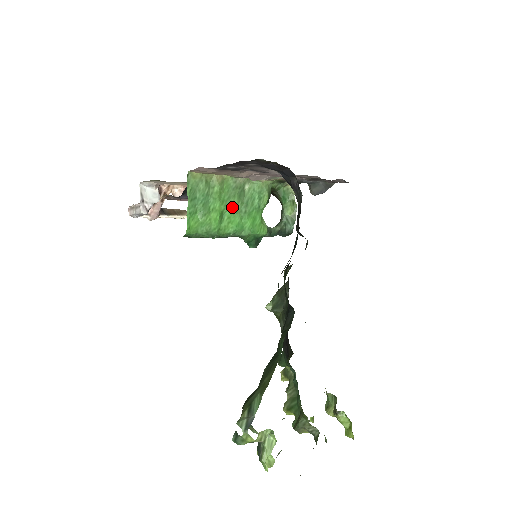
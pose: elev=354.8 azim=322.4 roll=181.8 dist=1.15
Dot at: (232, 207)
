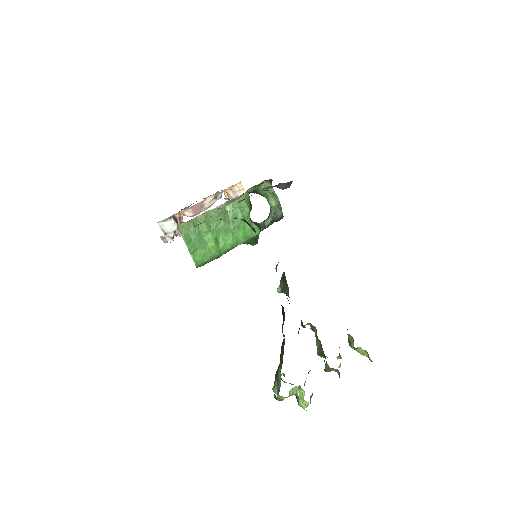
Dot at: (222, 230)
